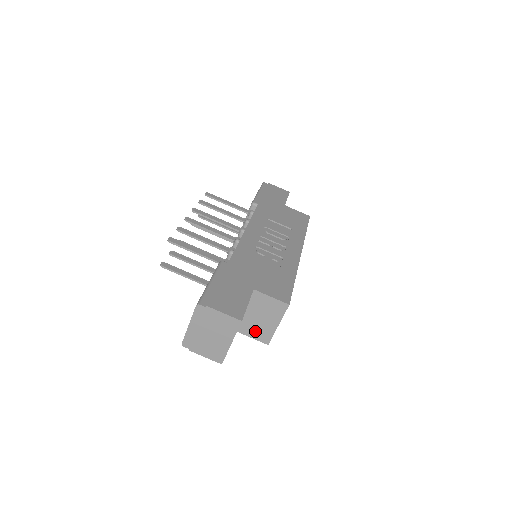
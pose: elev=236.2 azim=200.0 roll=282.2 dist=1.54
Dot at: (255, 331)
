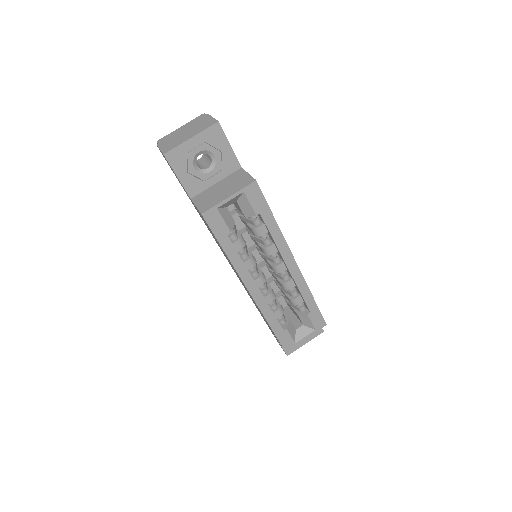
Dot at: (205, 201)
